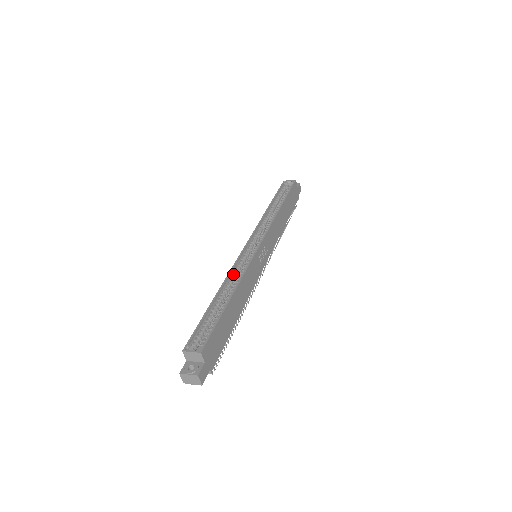
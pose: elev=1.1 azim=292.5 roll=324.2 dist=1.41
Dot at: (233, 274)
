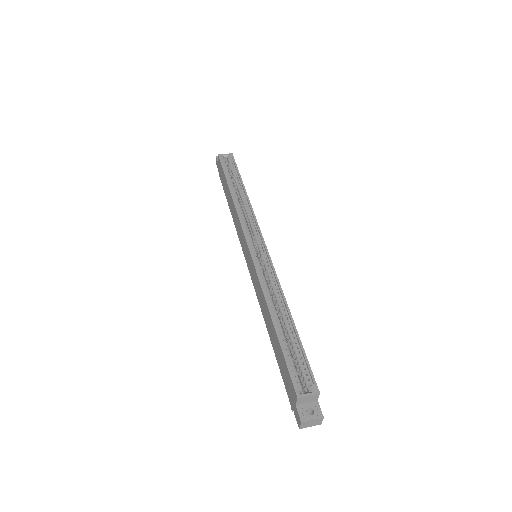
Dot at: (263, 286)
